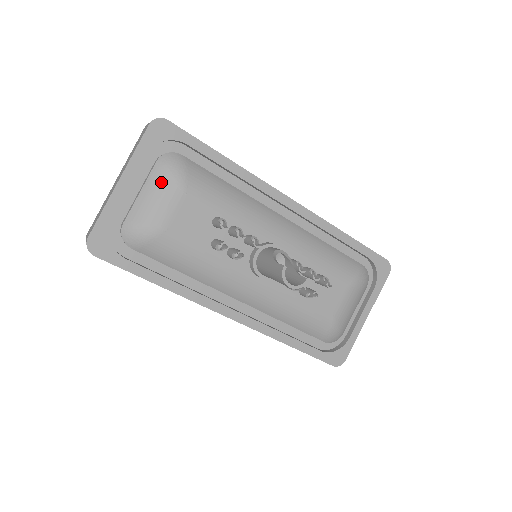
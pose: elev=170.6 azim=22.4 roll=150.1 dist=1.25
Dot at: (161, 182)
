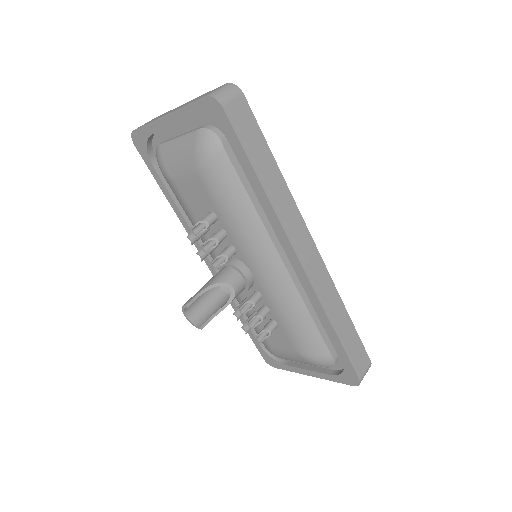
Dot at: (188, 149)
